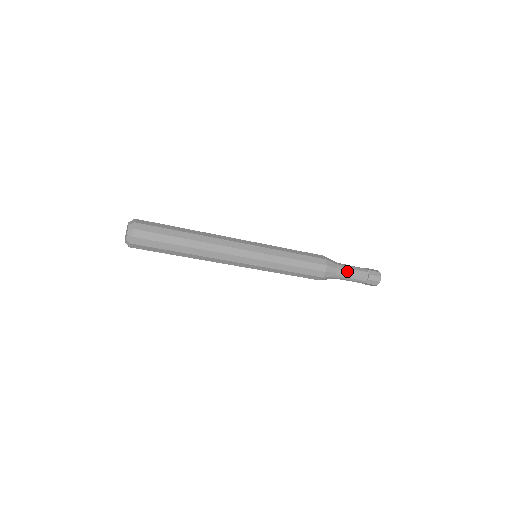
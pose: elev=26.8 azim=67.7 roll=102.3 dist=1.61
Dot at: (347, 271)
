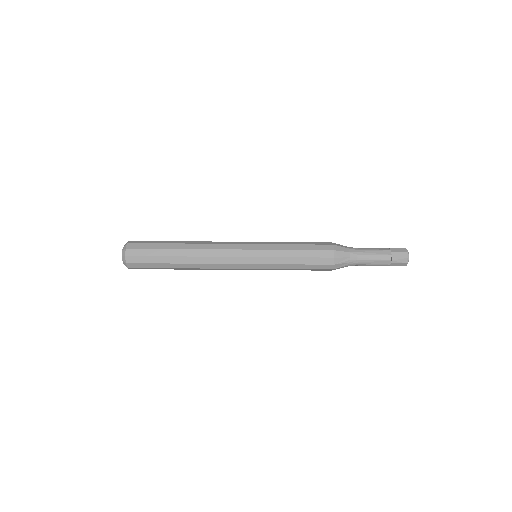
Dot at: (363, 258)
